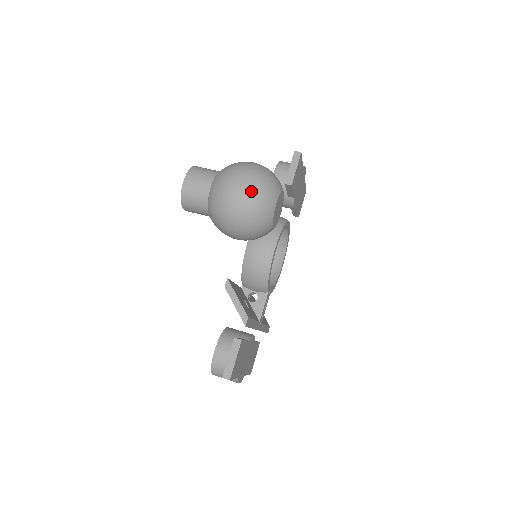
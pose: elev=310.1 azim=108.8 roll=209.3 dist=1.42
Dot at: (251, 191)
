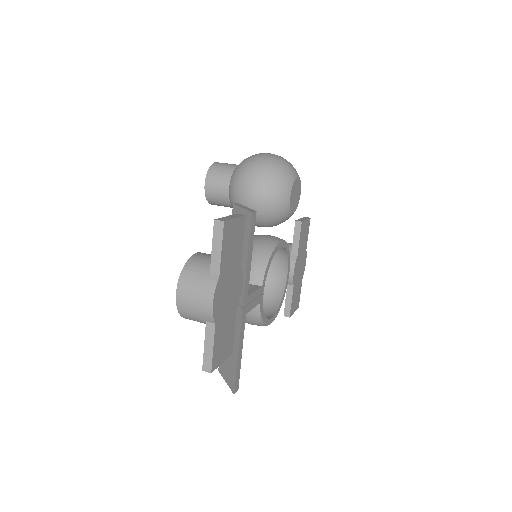
Dot at: (280, 156)
